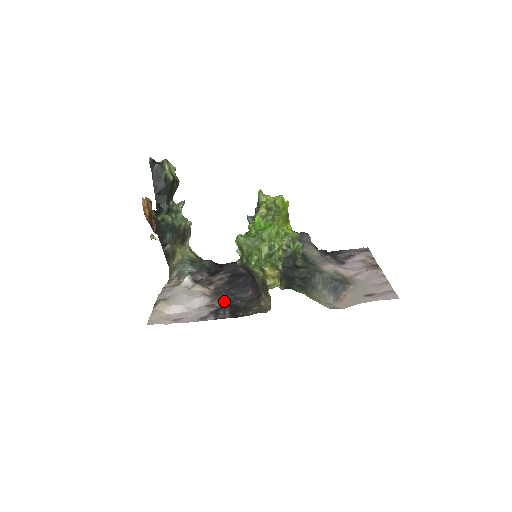
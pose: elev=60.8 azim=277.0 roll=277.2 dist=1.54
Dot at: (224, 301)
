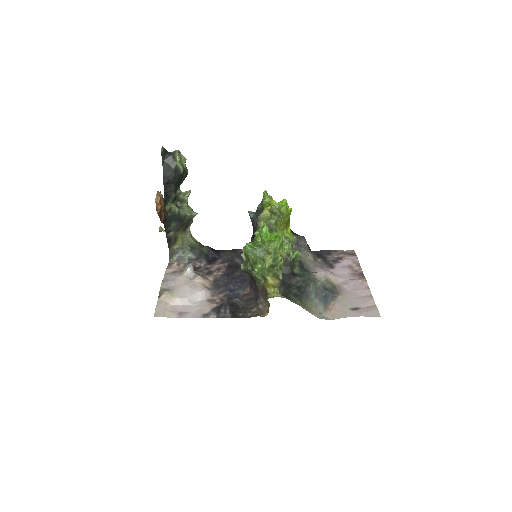
Dot at: (224, 297)
